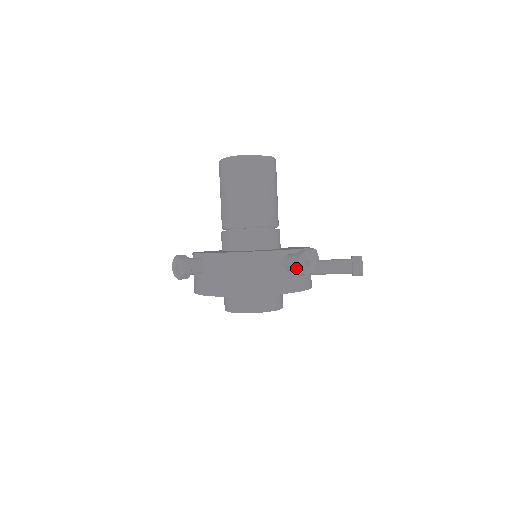
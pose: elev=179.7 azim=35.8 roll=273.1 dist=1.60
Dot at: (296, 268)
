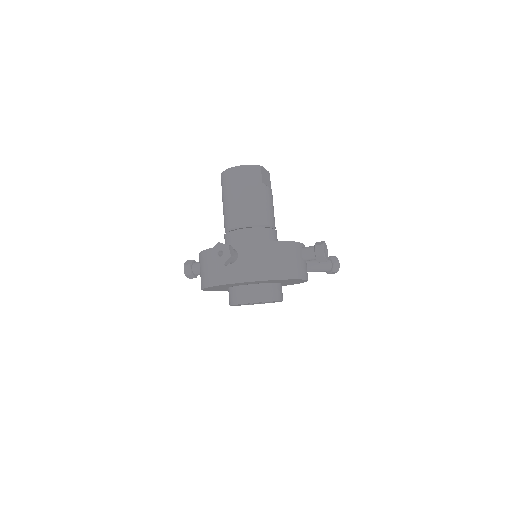
Dot at: (321, 254)
